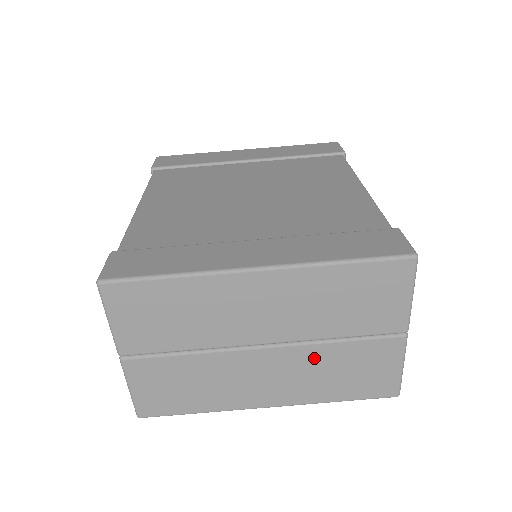
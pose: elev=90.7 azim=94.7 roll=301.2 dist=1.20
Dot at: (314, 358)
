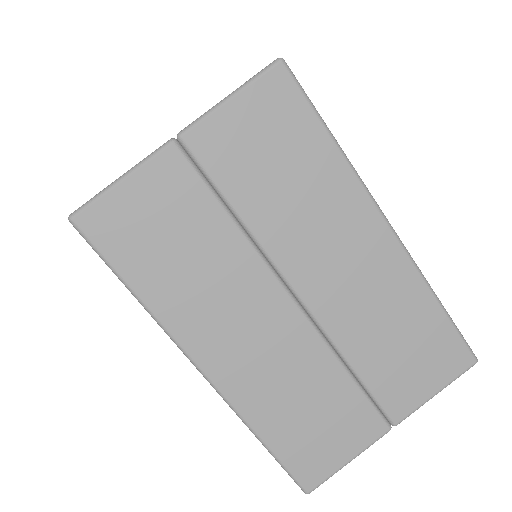
Dot at: (310, 364)
